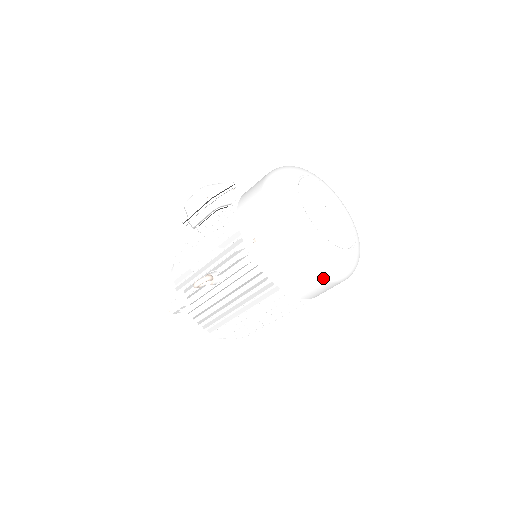
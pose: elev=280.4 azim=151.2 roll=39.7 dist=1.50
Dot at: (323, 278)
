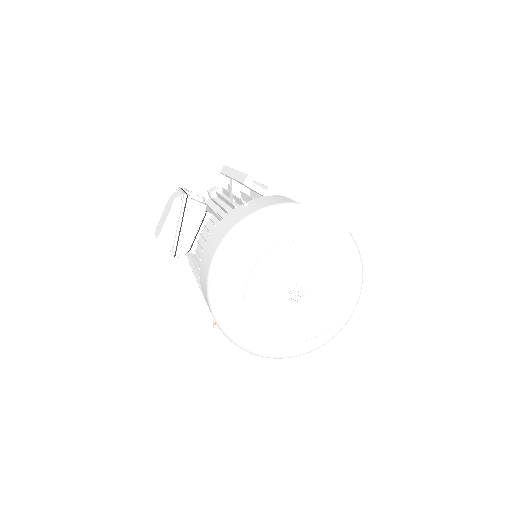
Dot at: occluded
